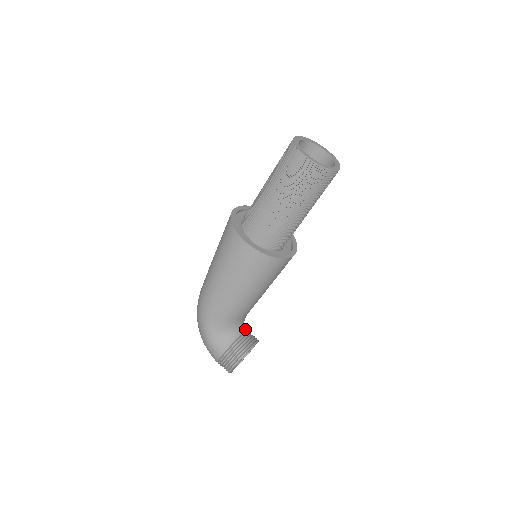
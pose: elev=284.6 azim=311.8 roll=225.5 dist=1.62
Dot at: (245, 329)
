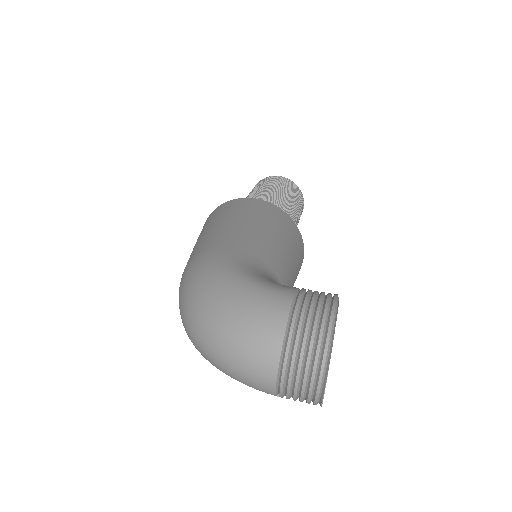
Dot at: occluded
